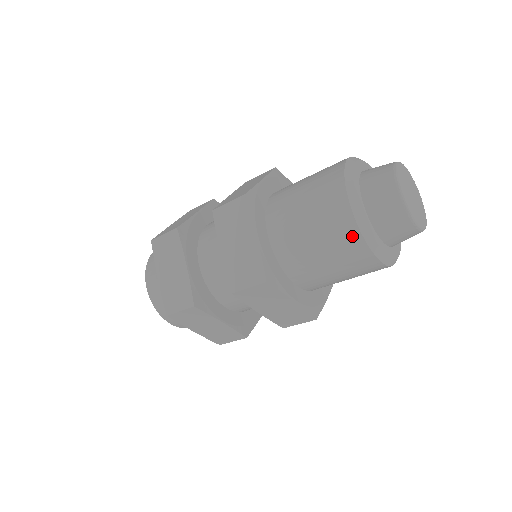
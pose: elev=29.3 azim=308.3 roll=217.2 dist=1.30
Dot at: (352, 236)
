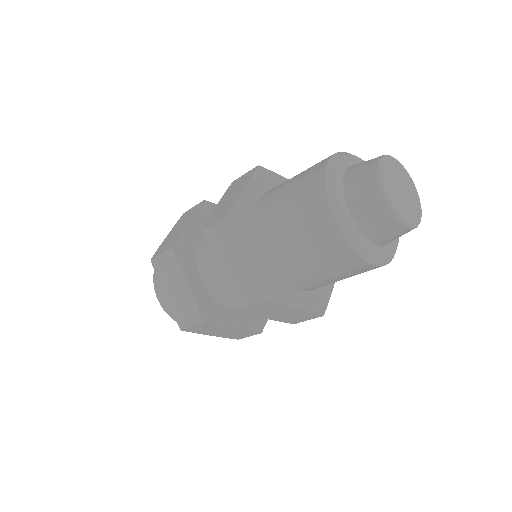
Dot at: (342, 249)
